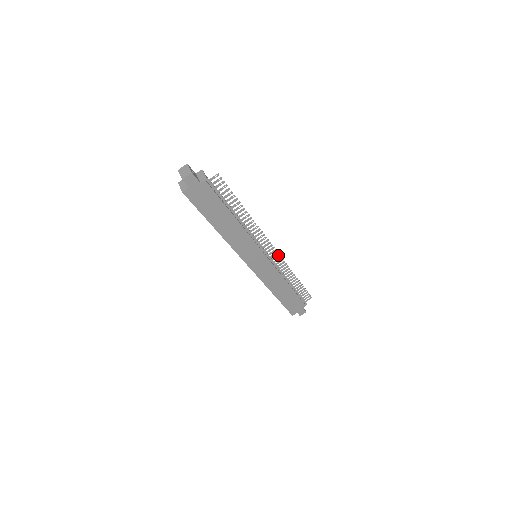
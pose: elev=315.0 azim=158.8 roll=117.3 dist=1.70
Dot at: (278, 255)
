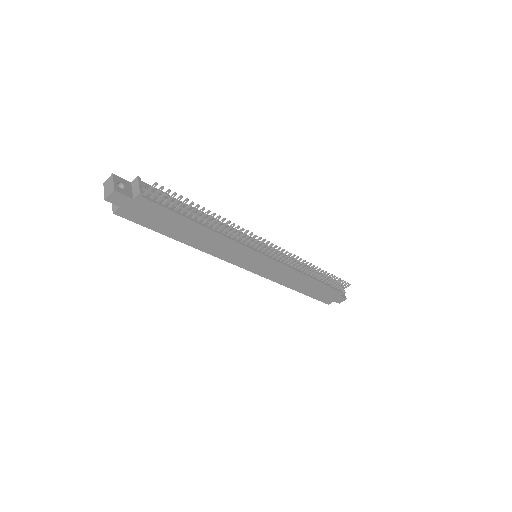
Dot at: (286, 252)
